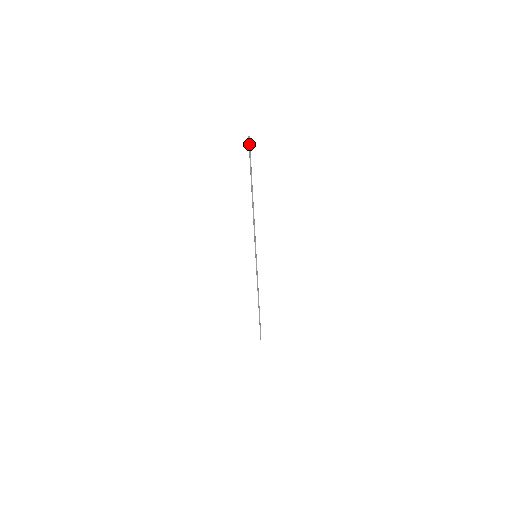
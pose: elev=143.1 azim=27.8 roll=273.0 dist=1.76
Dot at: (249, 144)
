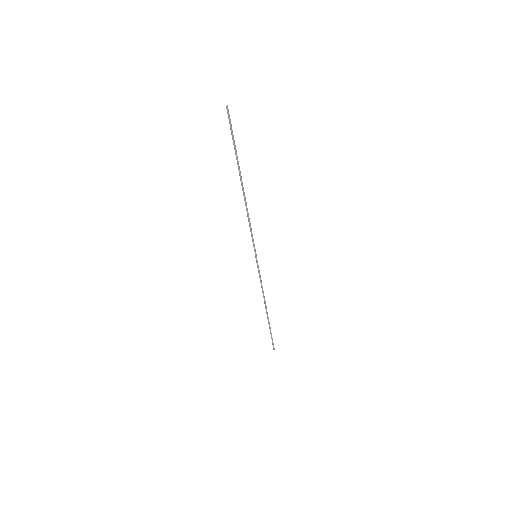
Dot at: (228, 116)
